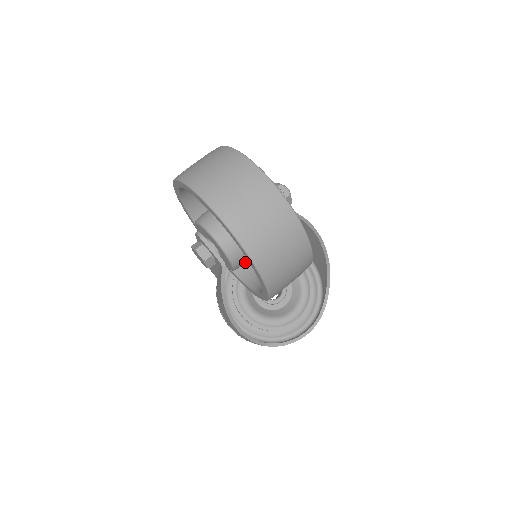
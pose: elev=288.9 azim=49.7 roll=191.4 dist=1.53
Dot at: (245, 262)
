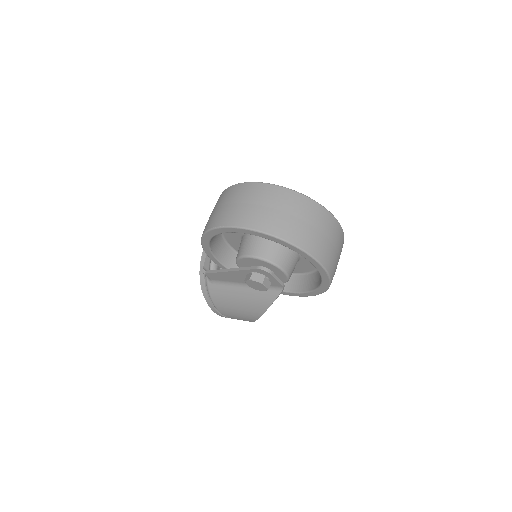
Dot at: occluded
